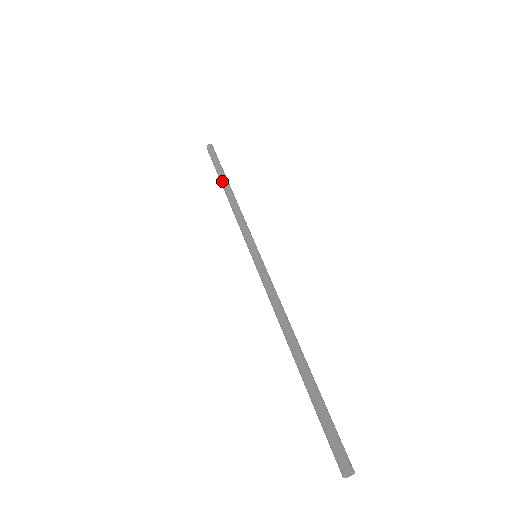
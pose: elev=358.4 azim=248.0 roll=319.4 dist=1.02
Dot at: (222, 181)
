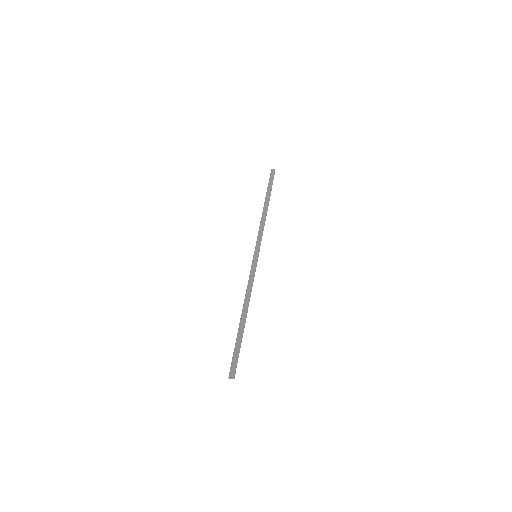
Dot at: occluded
